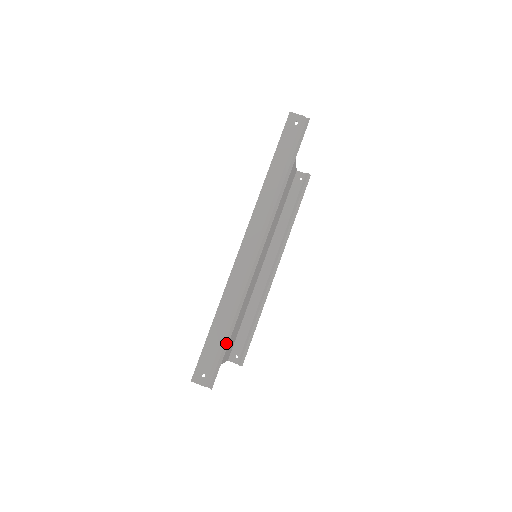
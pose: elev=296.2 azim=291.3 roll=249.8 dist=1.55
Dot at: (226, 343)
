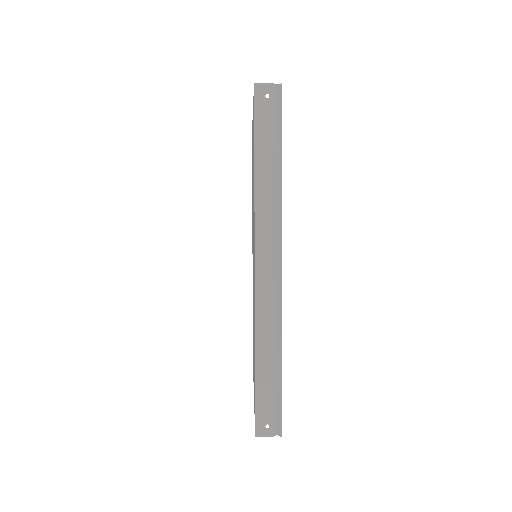
Dot at: (278, 383)
